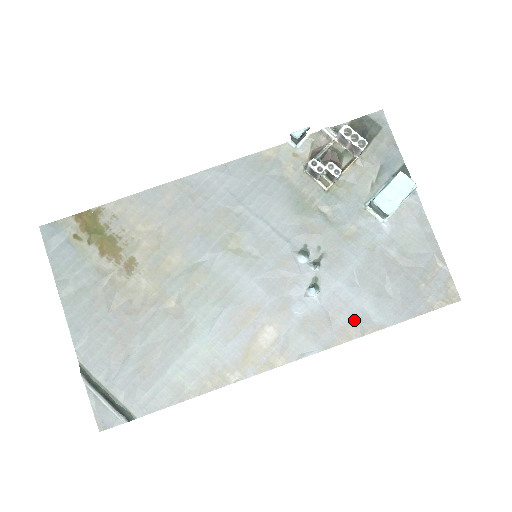
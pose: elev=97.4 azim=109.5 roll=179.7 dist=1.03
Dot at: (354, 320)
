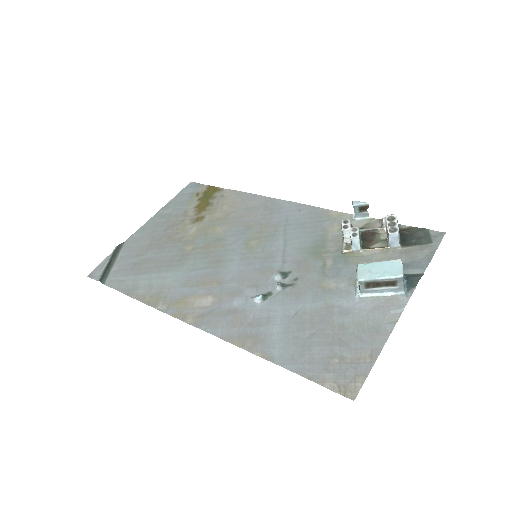
Dot at: (260, 337)
